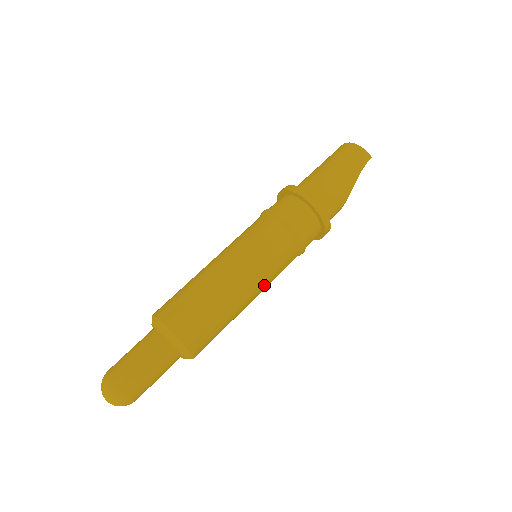
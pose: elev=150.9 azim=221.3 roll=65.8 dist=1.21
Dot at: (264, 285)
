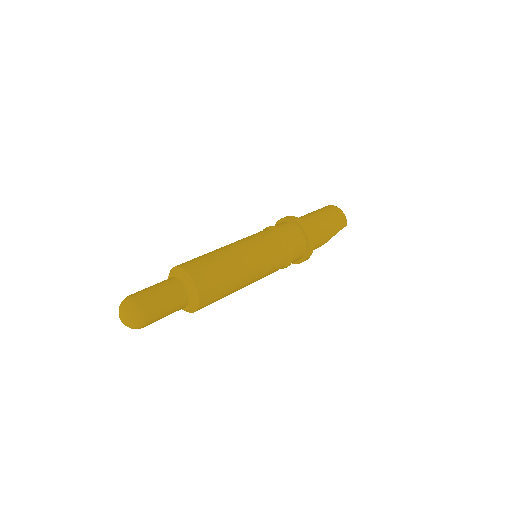
Dot at: (256, 280)
